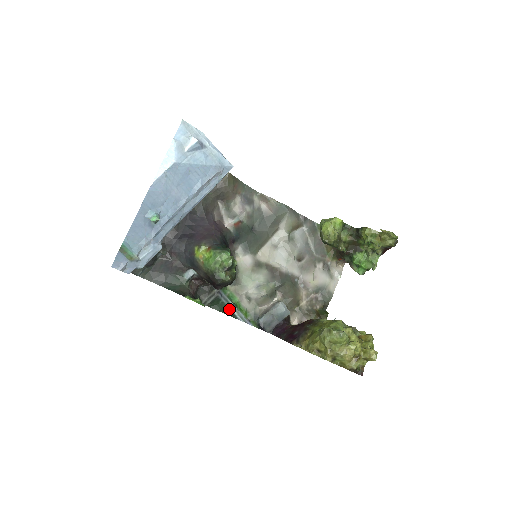
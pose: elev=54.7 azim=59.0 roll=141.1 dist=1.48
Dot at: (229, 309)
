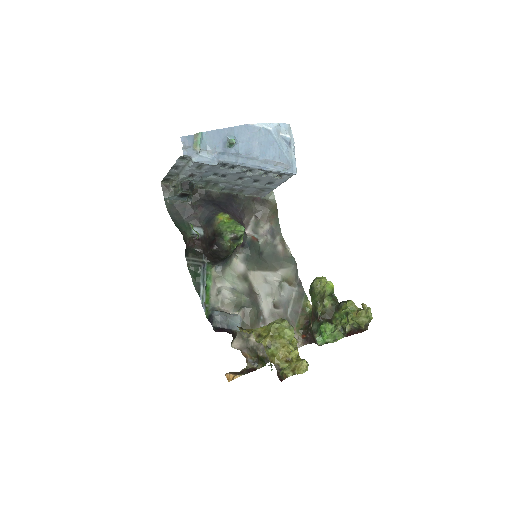
Dot at: (200, 283)
